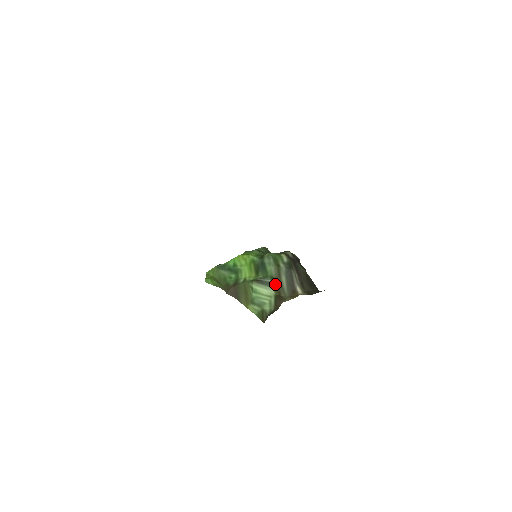
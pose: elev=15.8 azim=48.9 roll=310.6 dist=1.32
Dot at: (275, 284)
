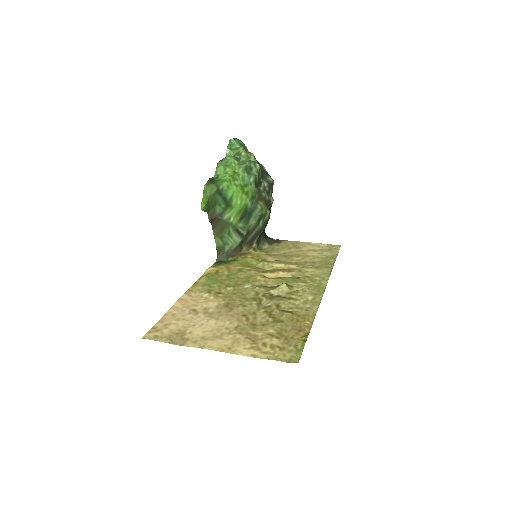
Dot at: (246, 236)
